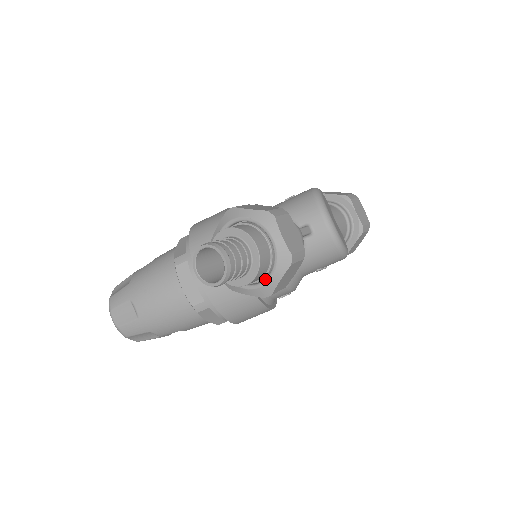
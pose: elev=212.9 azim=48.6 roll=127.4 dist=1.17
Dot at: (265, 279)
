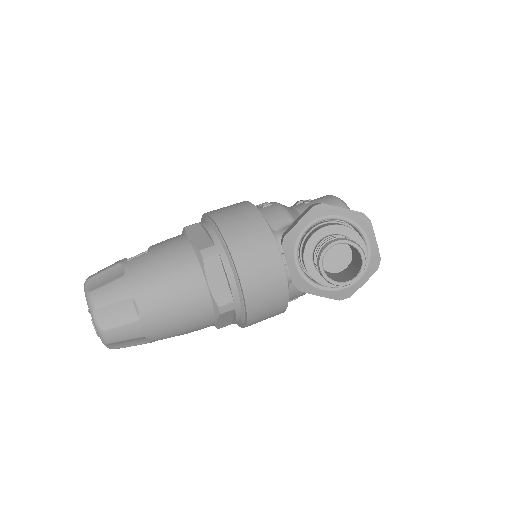
Dot at: occluded
